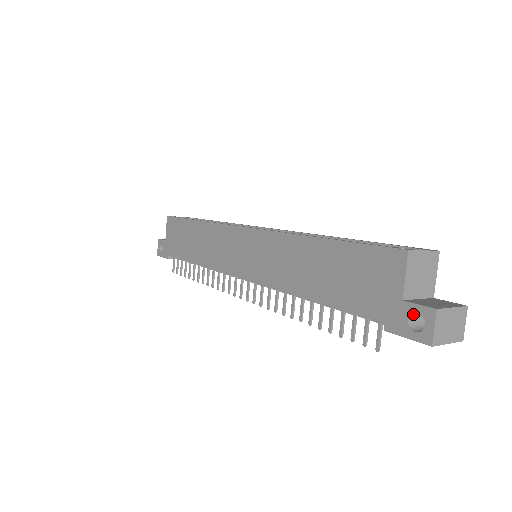
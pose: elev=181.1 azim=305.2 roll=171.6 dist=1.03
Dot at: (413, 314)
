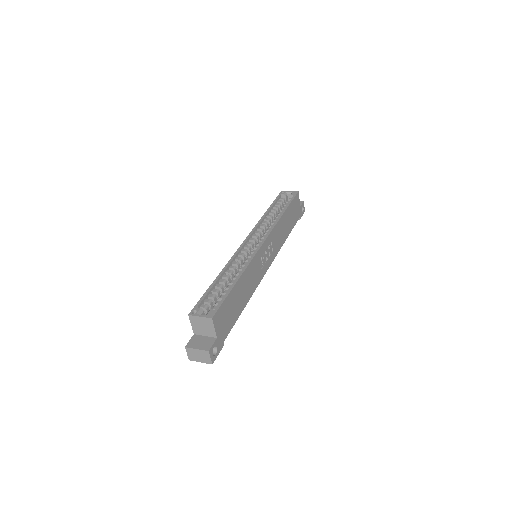
Dot at: occluded
